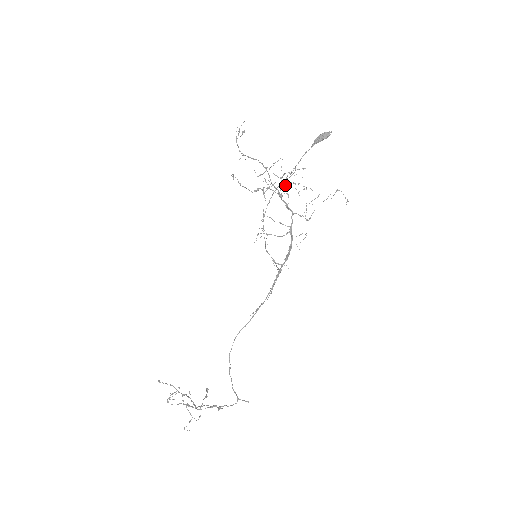
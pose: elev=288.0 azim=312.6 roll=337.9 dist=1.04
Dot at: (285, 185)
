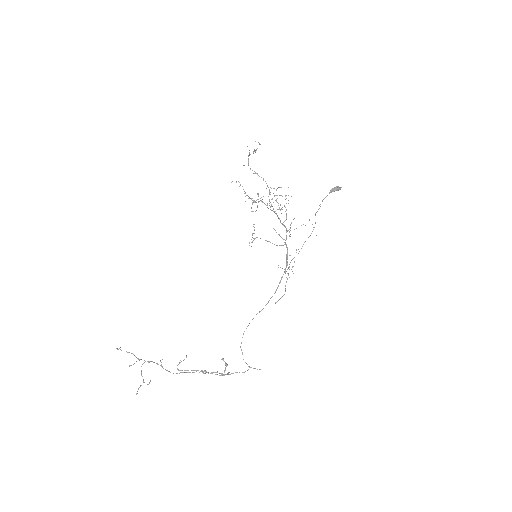
Dot at: (285, 207)
